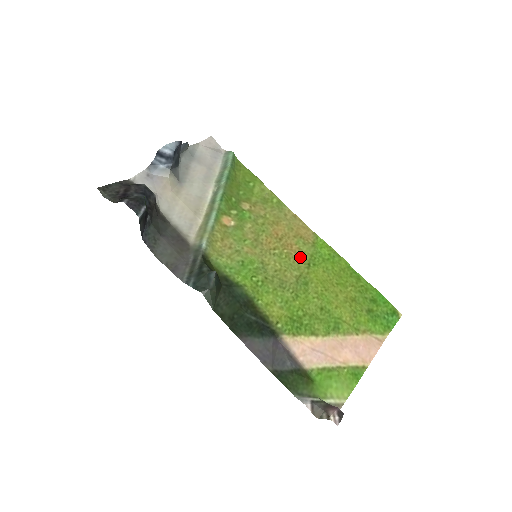
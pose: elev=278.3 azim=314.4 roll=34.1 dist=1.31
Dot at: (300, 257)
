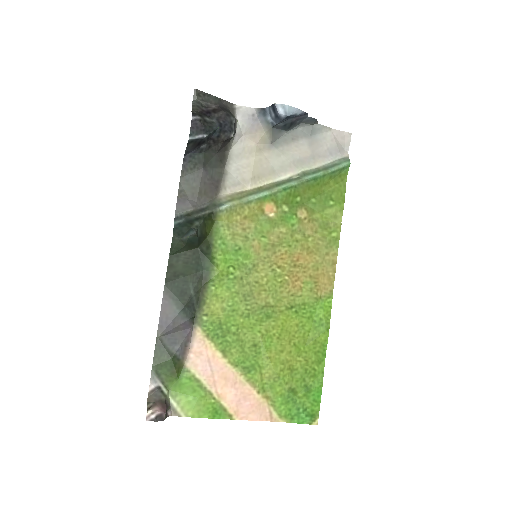
Dot at: (292, 294)
